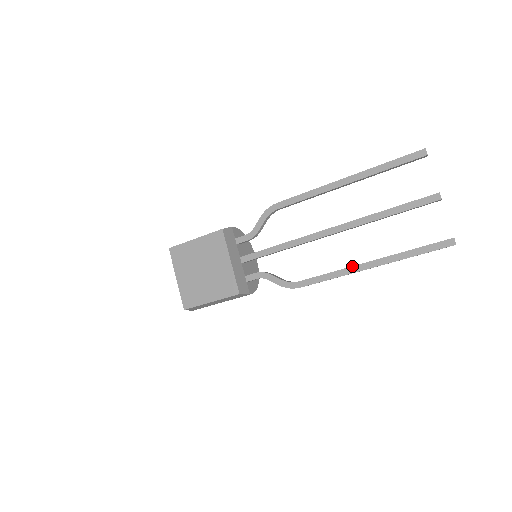
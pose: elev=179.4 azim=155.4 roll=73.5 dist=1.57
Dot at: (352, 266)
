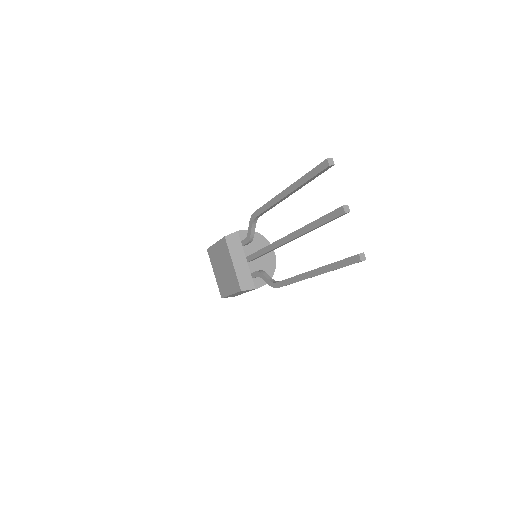
Dot at: occluded
